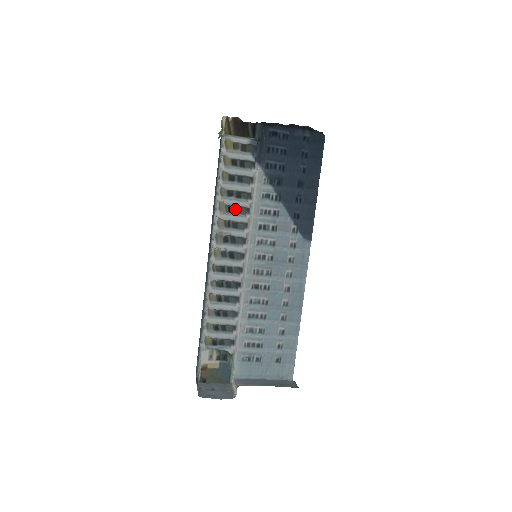
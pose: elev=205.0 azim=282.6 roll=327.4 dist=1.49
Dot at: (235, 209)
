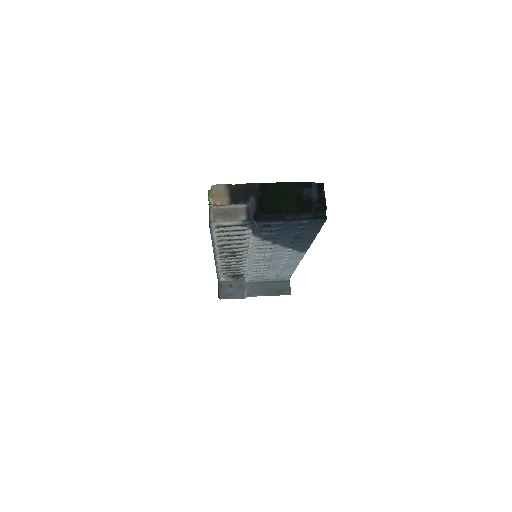
Dot at: (233, 244)
